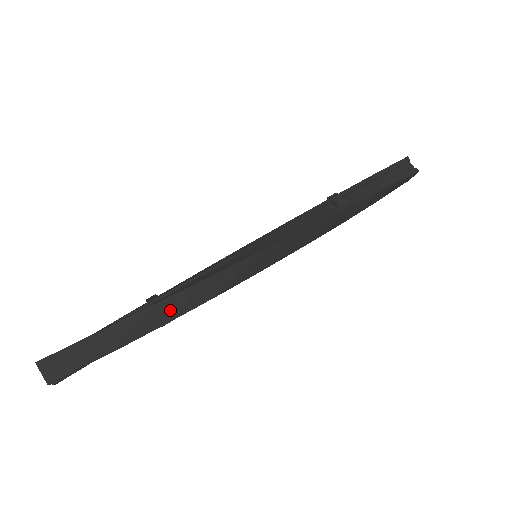
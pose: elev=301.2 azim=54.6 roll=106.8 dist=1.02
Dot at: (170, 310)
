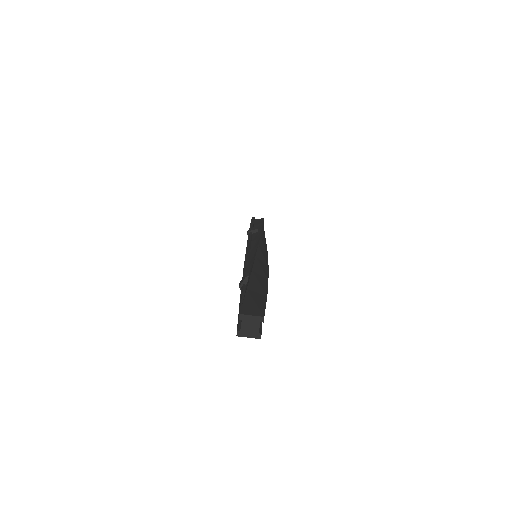
Dot at: (261, 273)
